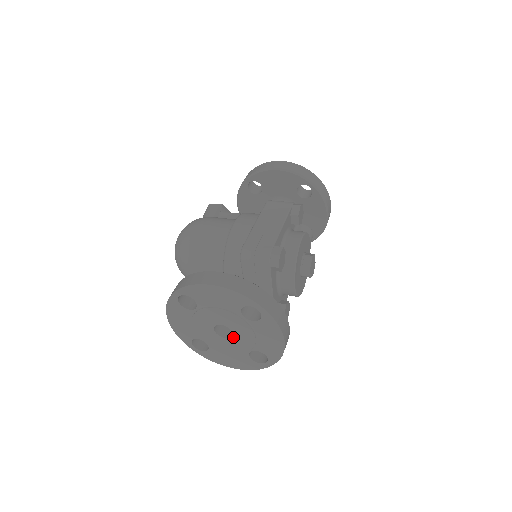
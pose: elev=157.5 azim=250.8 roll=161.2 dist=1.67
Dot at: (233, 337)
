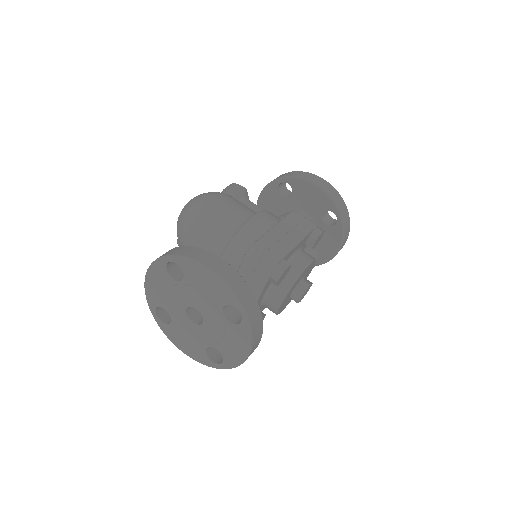
Dot at: (201, 325)
